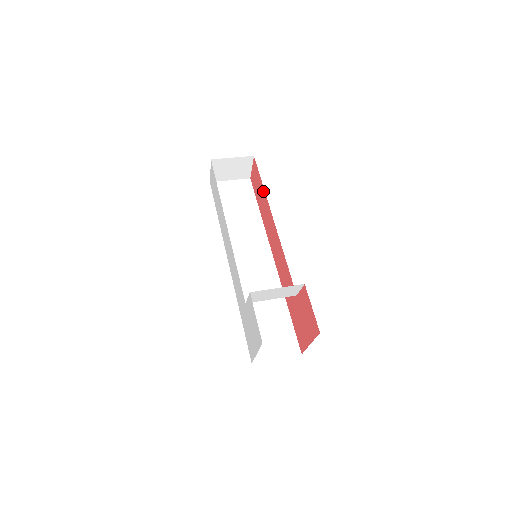
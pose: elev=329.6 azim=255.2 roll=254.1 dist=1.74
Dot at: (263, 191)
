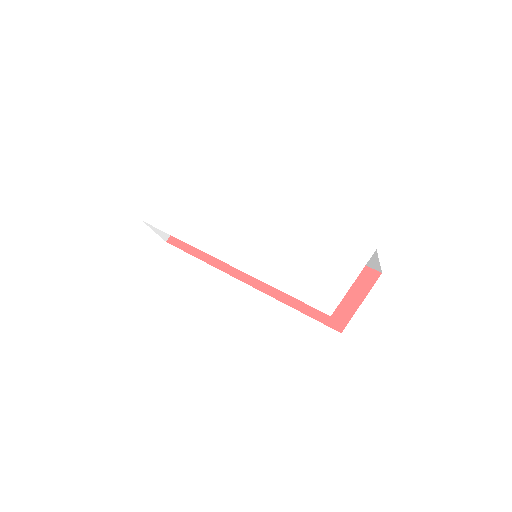
Dot at: occluded
